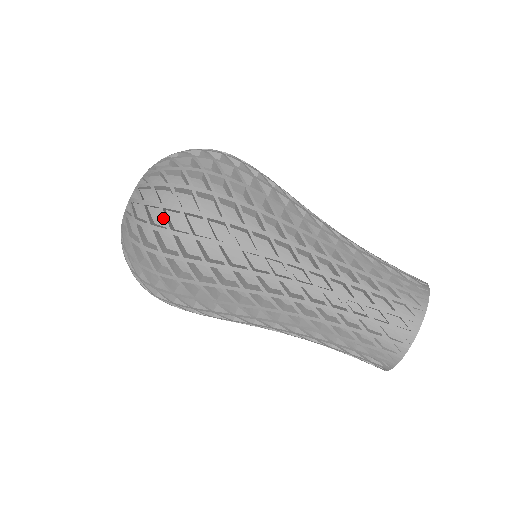
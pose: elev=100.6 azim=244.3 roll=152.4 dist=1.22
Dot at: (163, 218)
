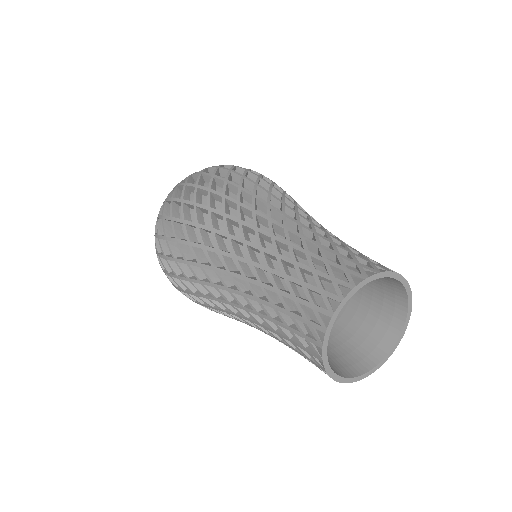
Dot at: occluded
